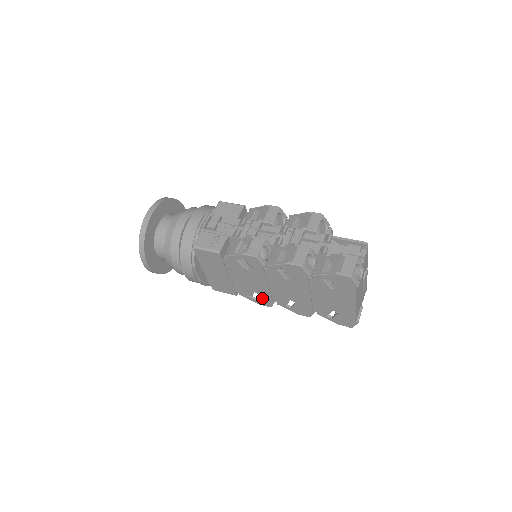
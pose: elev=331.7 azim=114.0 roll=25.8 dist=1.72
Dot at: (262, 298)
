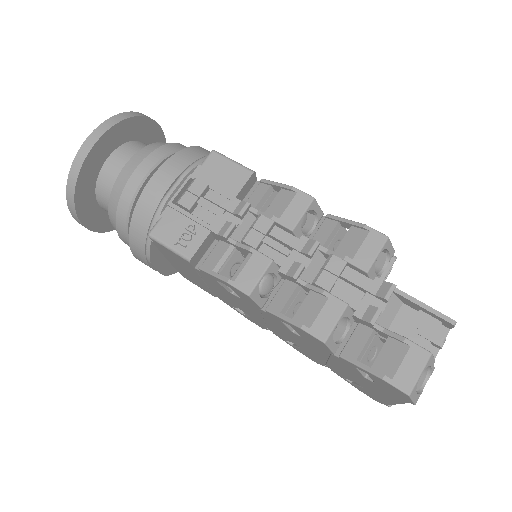
Dot at: (252, 318)
